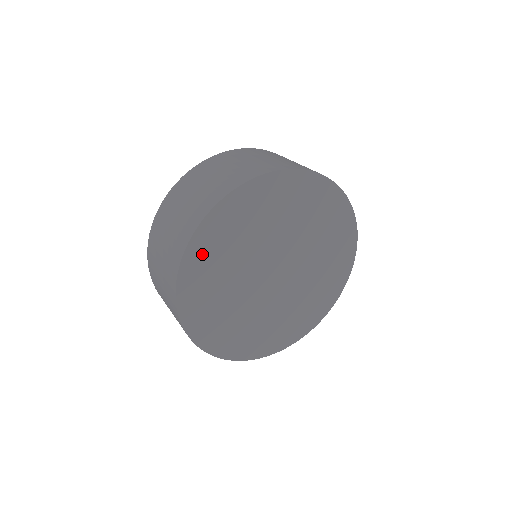
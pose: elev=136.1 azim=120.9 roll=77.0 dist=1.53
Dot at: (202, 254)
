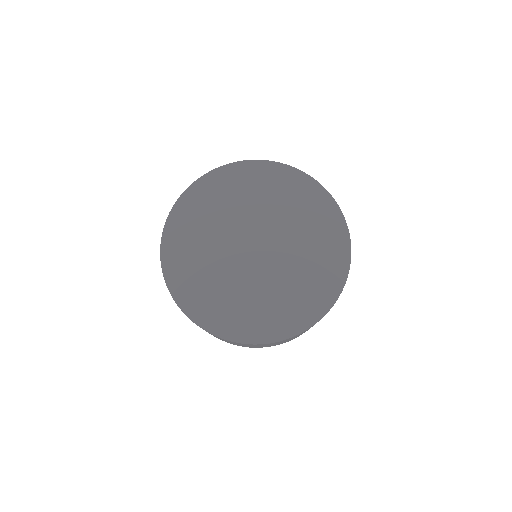
Dot at: (194, 203)
